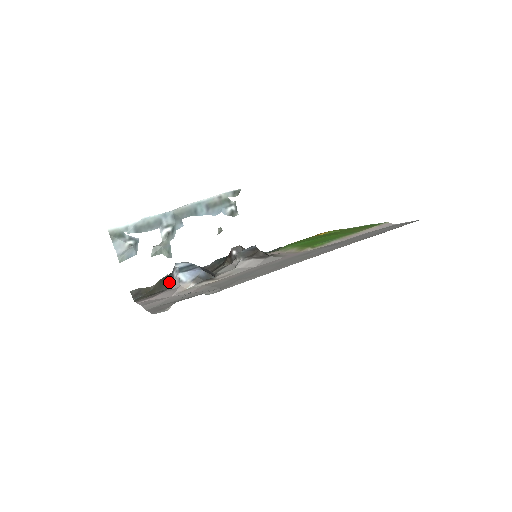
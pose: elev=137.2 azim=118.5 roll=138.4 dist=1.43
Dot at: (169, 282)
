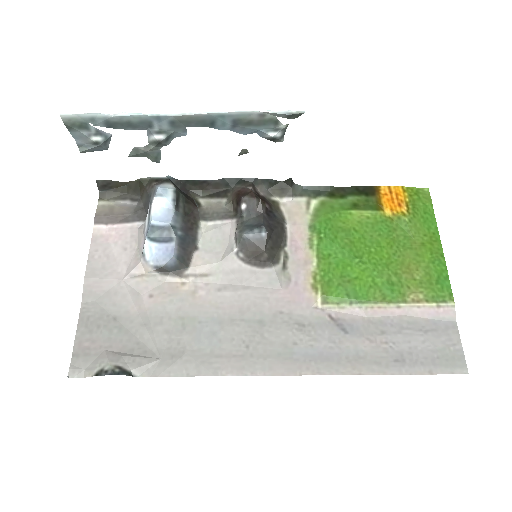
Dot at: (145, 201)
